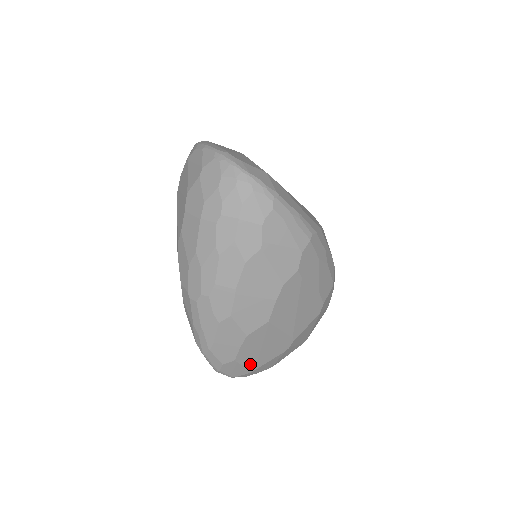
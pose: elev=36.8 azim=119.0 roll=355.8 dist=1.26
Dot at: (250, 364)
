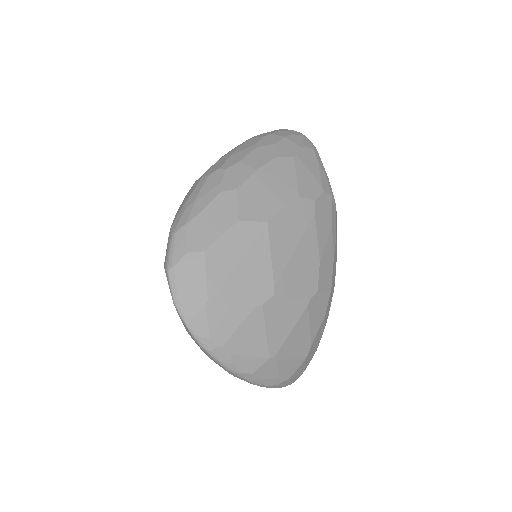
Dot at: (213, 282)
